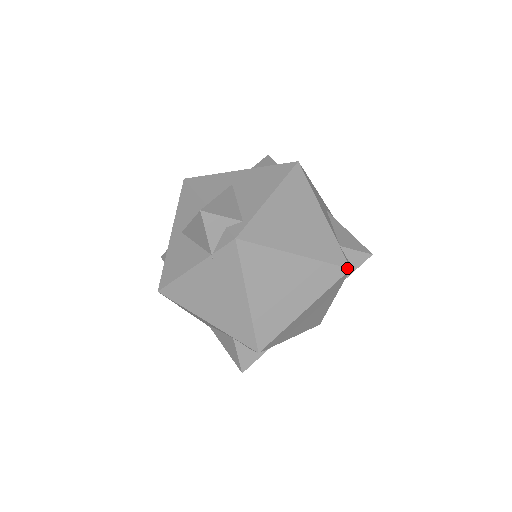
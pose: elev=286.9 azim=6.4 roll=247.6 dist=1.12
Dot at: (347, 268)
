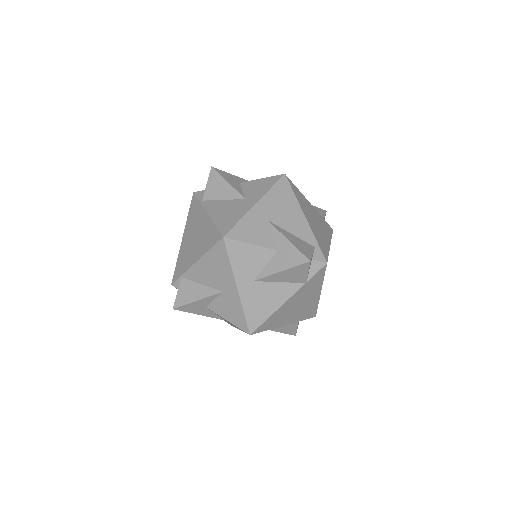
Dot at: occluded
